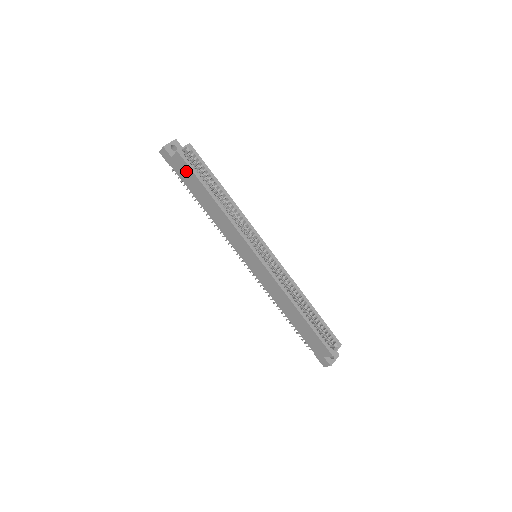
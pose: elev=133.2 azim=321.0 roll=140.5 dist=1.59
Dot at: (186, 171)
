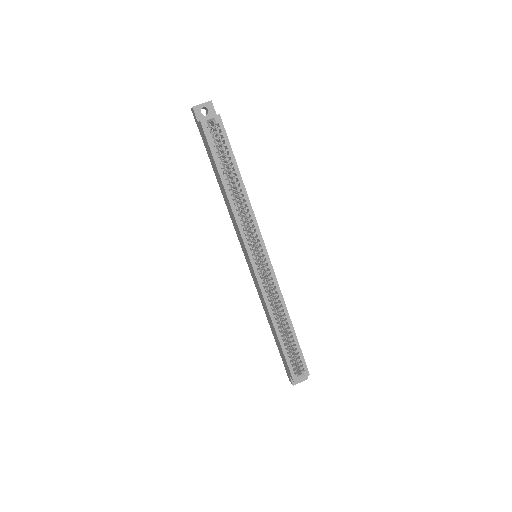
Dot at: (207, 144)
